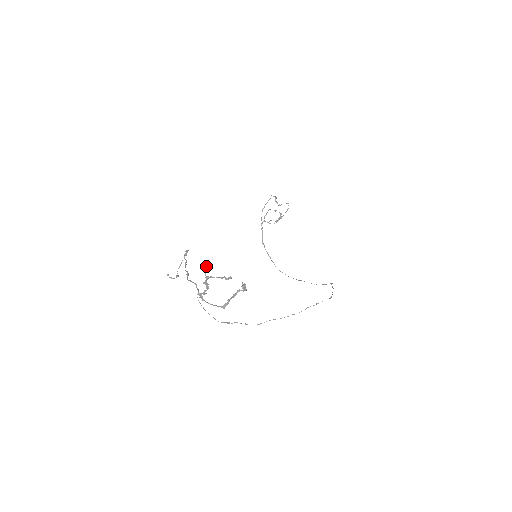
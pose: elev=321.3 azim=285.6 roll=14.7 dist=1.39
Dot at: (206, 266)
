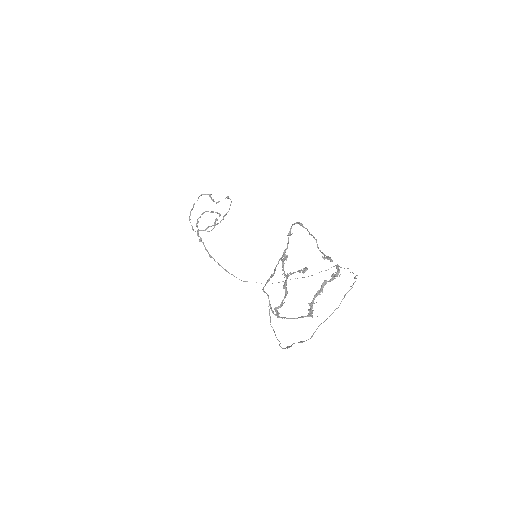
Dot at: occluded
